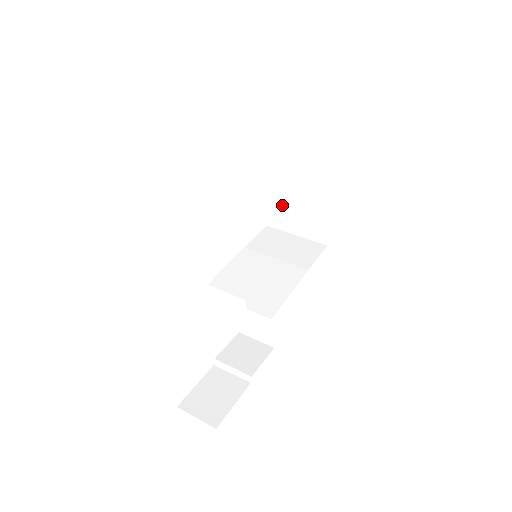
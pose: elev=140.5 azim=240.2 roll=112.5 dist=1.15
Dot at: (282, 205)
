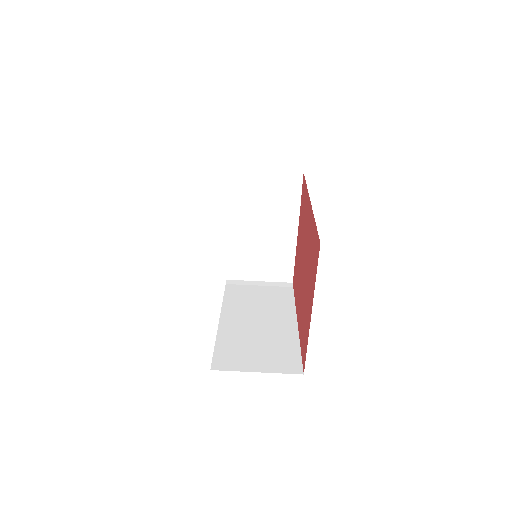
Dot at: occluded
